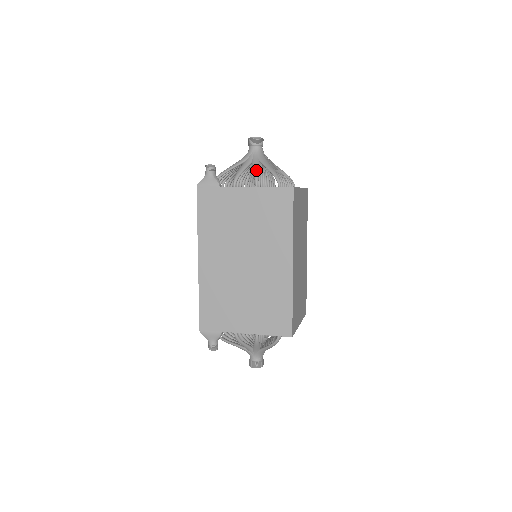
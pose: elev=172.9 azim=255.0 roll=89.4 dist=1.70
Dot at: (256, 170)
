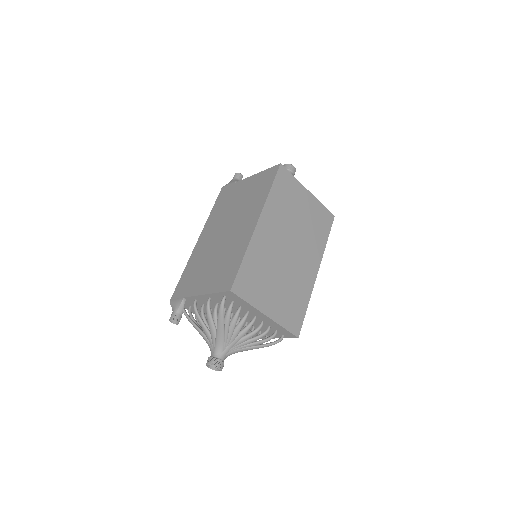
Dot at: occluded
